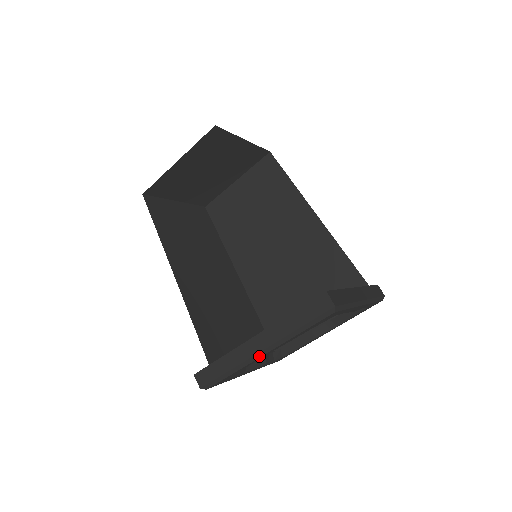
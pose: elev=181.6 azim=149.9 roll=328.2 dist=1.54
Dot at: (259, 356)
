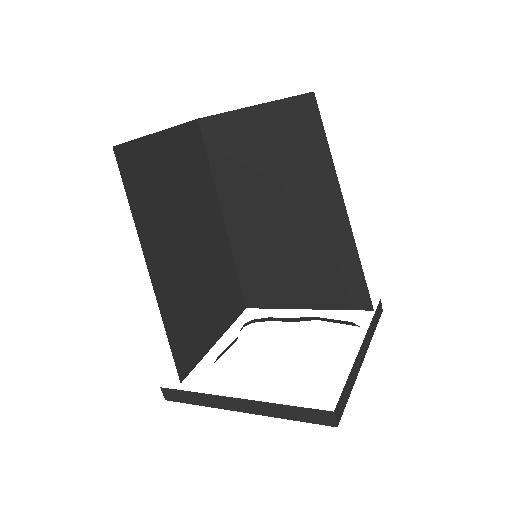
Dot at: (237, 411)
